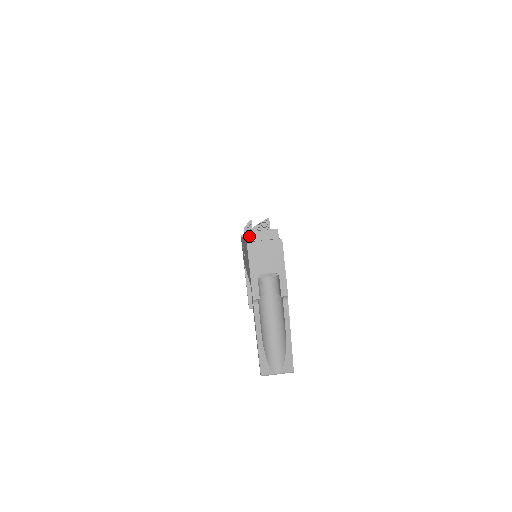
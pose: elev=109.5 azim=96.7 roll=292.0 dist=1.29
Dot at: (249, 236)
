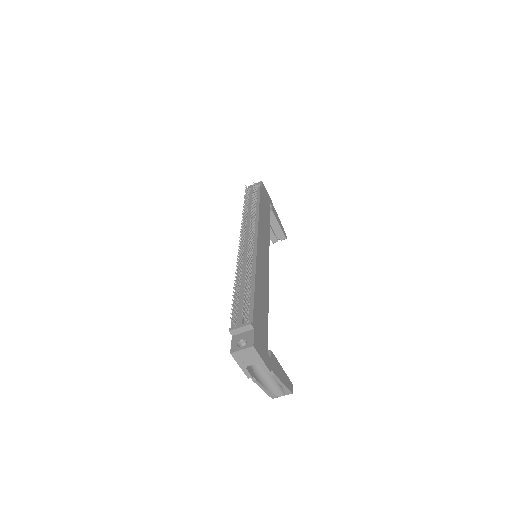
Dot at: (232, 332)
